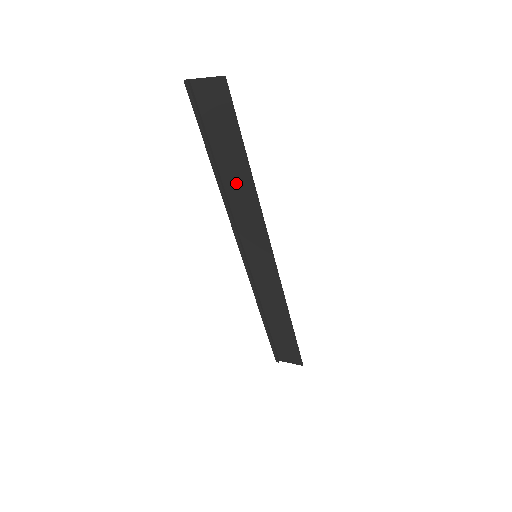
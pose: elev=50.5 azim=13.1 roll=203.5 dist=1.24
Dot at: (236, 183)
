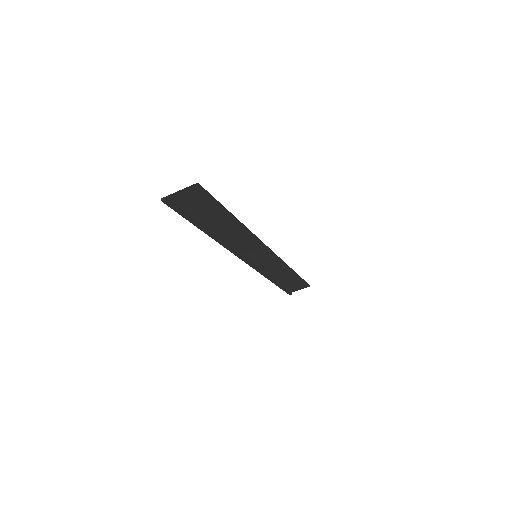
Dot at: (226, 230)
